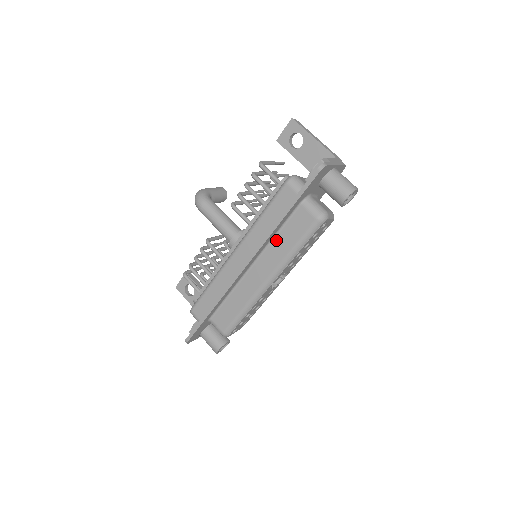
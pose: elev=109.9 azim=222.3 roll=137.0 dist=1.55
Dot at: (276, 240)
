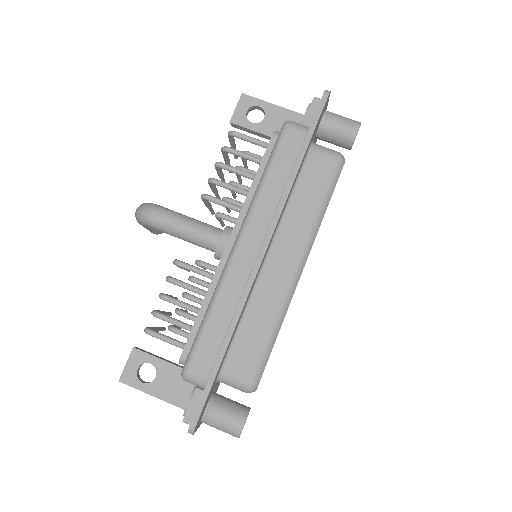
Dot at: (292, 206)
